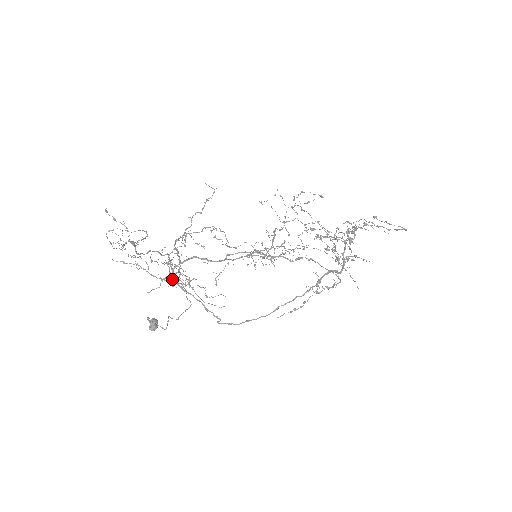
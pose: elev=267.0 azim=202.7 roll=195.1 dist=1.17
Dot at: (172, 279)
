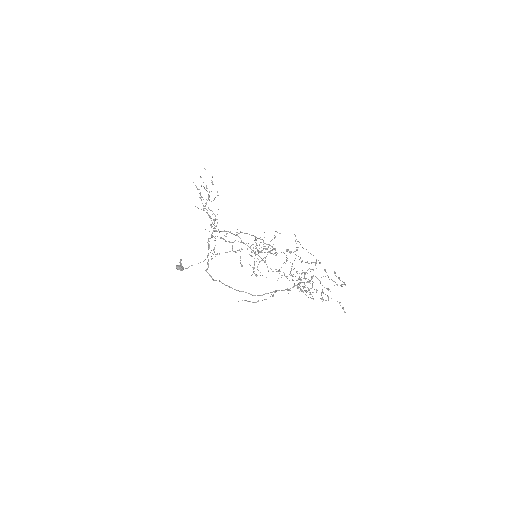
Dot at: occluded
